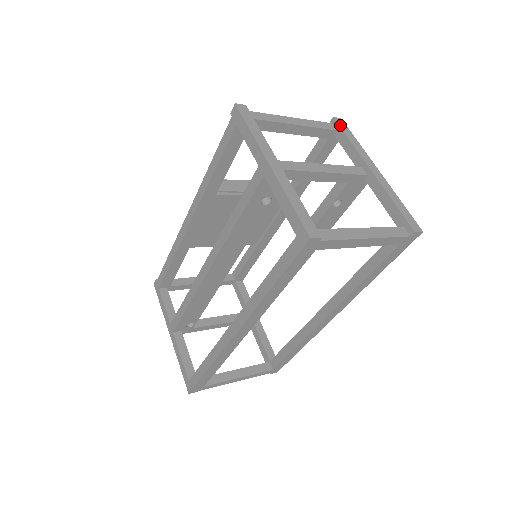
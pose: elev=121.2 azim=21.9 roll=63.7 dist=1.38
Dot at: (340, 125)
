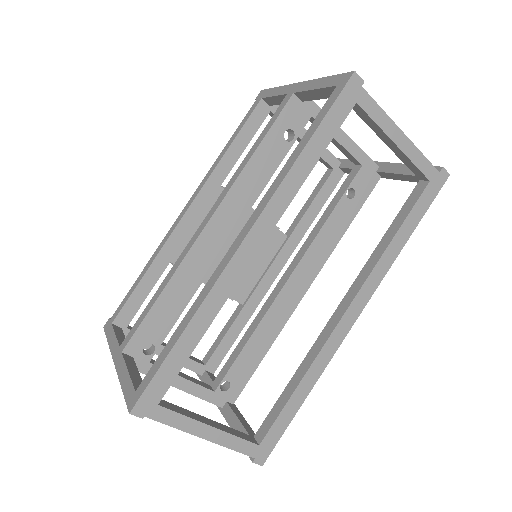
Dot at: (344, 159)
